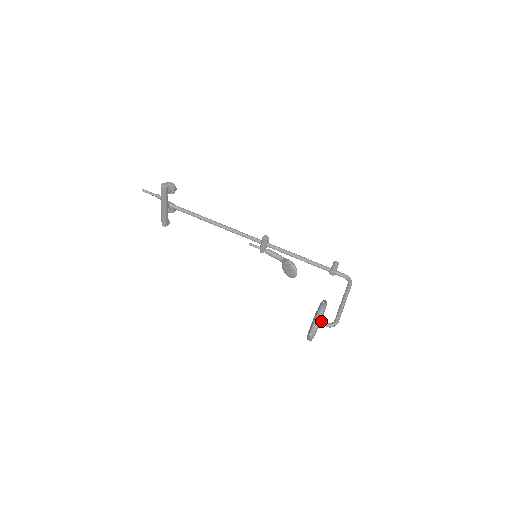
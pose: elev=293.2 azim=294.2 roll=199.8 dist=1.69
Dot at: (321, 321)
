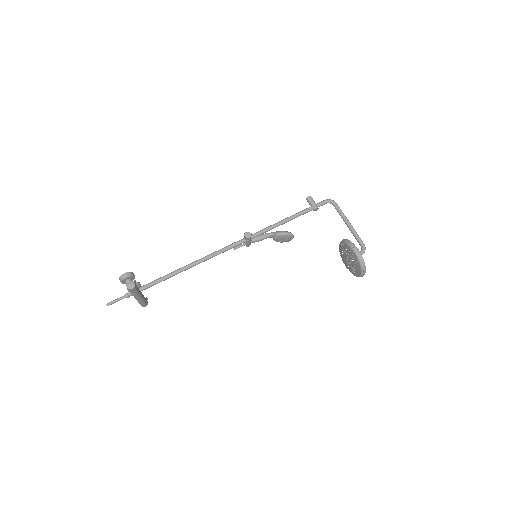
Dot at: occluded
